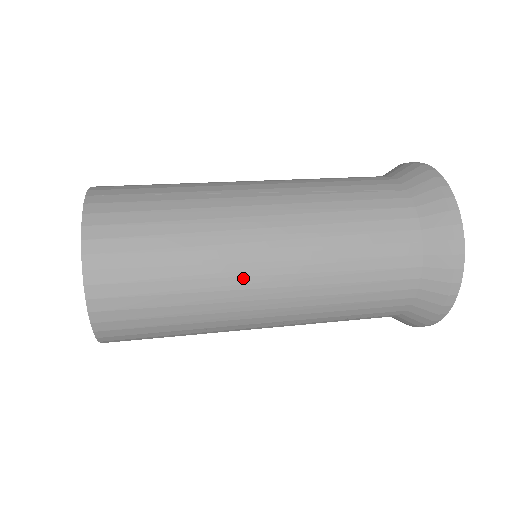
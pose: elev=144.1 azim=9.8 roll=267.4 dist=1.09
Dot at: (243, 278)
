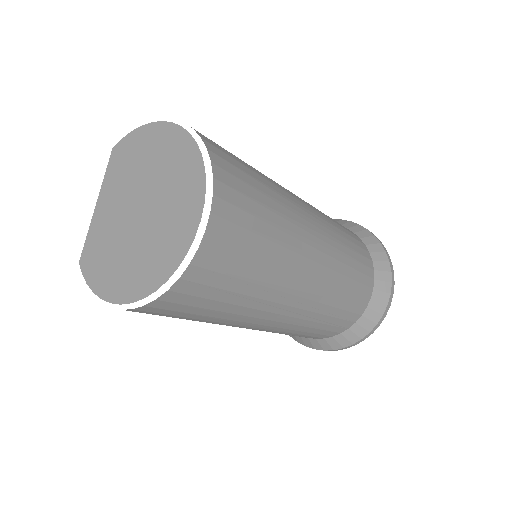
Dot at: (307, 233)
